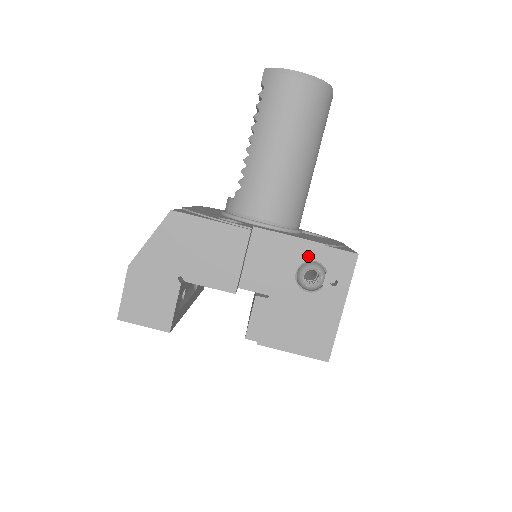
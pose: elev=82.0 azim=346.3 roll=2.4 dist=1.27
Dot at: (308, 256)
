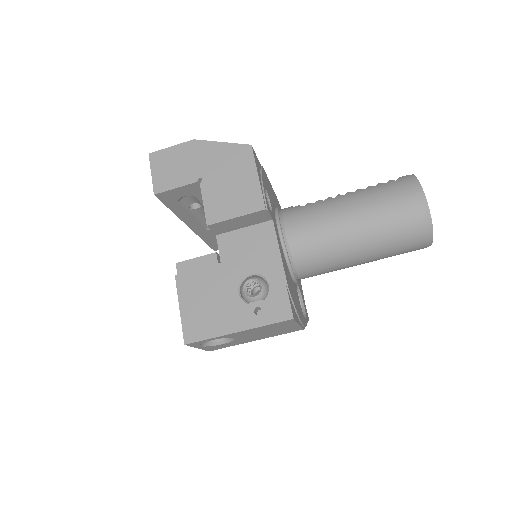
Dot at: (270, 276)
